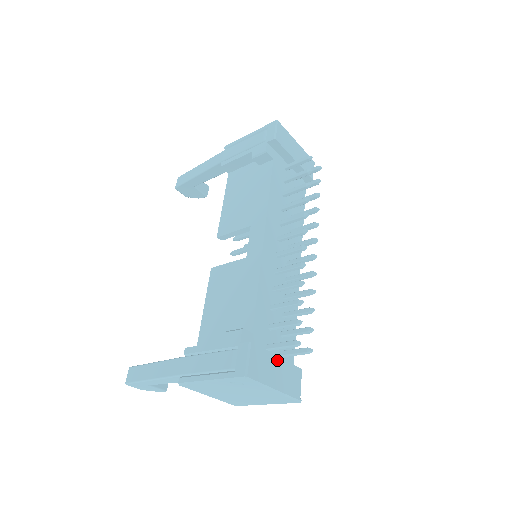
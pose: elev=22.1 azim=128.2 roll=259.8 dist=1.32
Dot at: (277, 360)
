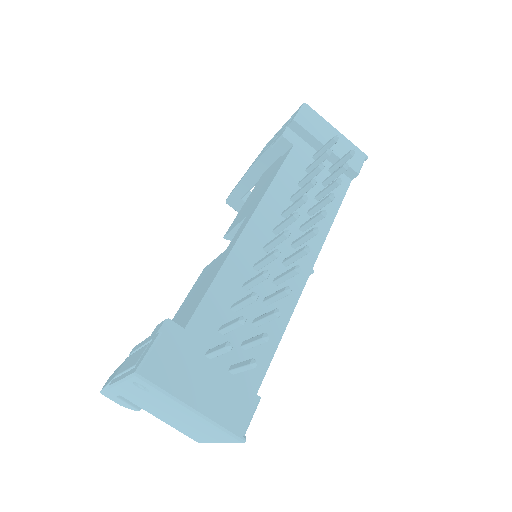
Dot at: (209, 369)
